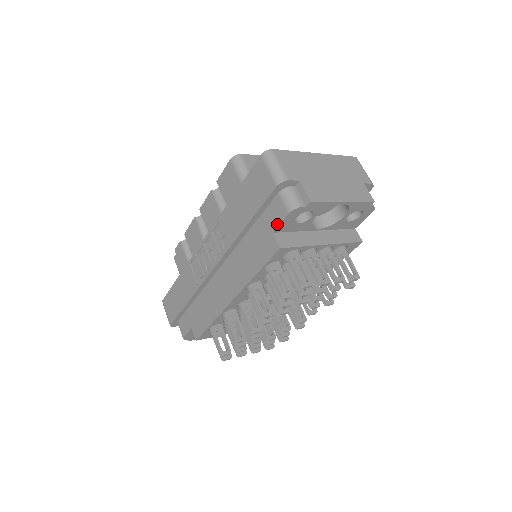
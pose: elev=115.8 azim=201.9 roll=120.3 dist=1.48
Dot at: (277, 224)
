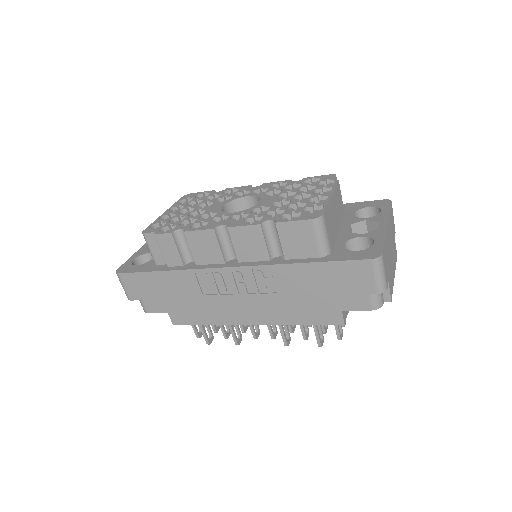
Dot at: (352, 309)
